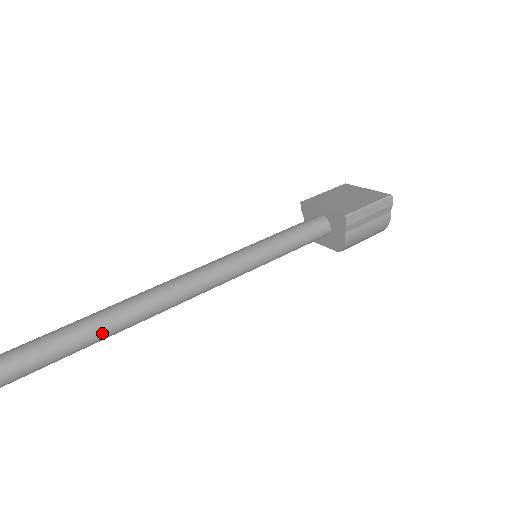
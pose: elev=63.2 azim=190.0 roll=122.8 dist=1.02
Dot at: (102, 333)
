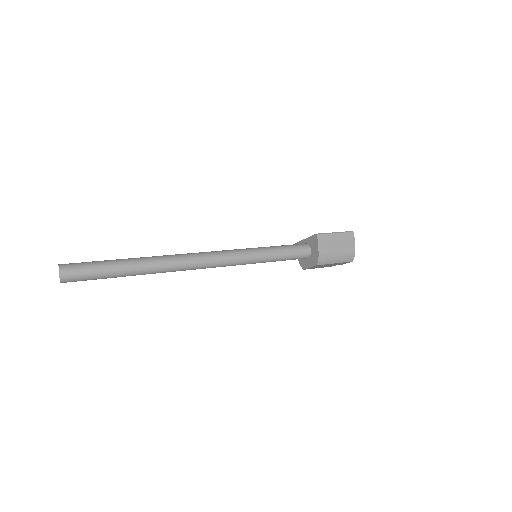
Dot at: (149, 265)
